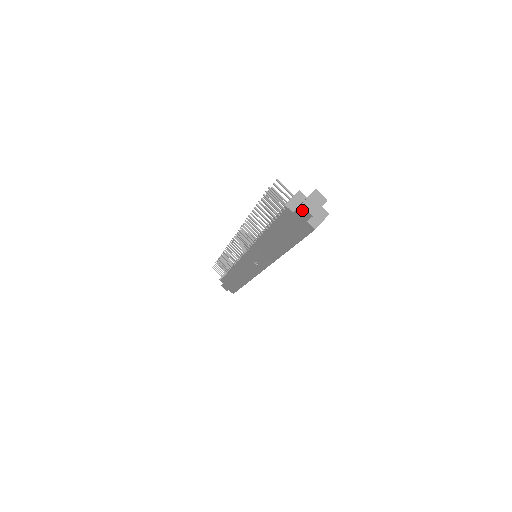
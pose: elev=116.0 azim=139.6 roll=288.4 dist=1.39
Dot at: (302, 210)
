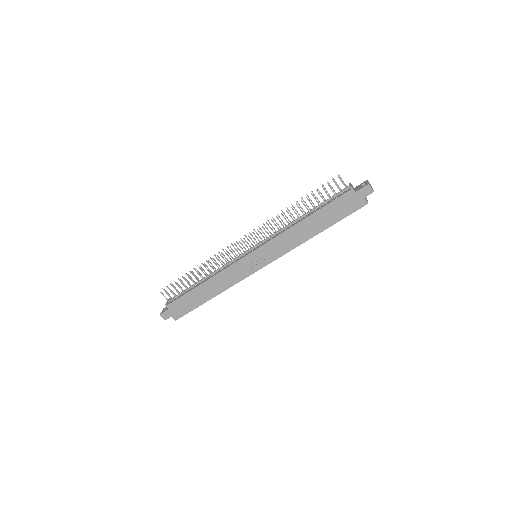
Dot at: (366, 188)
